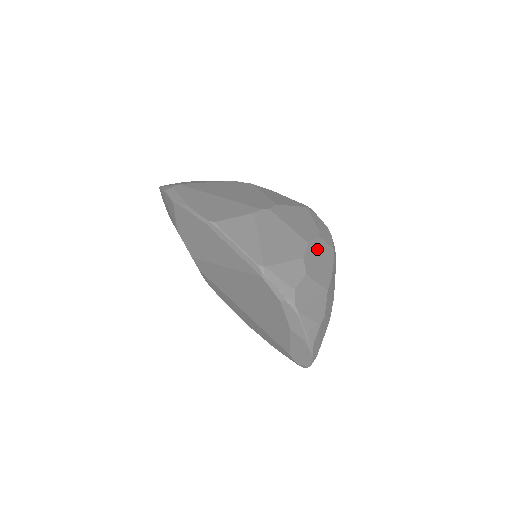
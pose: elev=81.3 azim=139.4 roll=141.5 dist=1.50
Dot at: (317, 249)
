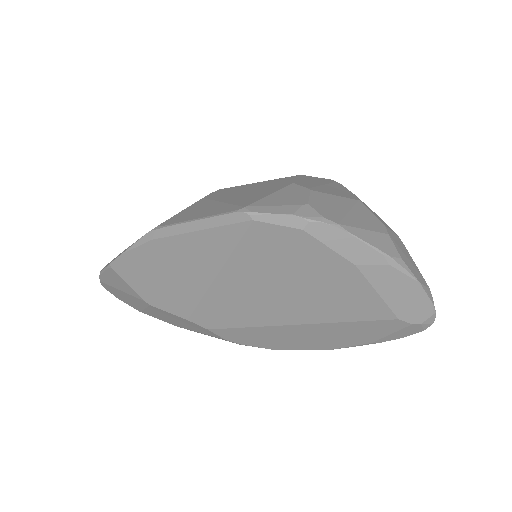
Dot at: (307, 180)
